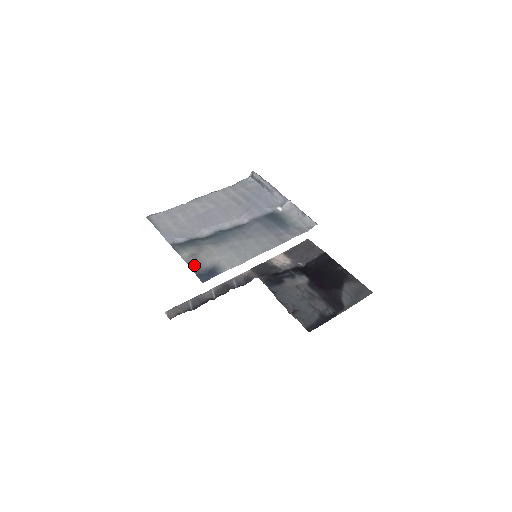
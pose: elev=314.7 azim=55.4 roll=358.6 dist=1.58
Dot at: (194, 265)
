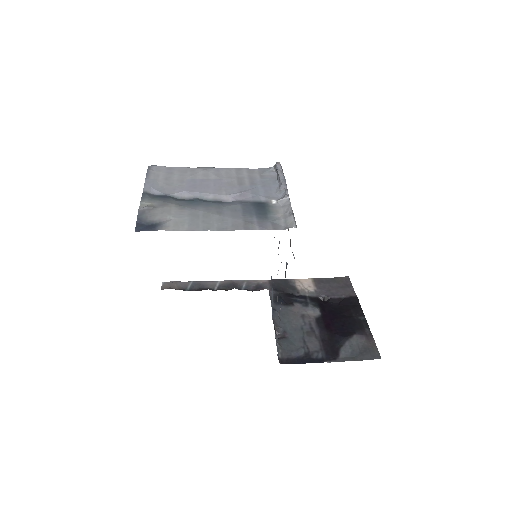
Dot at: (143, 214)
